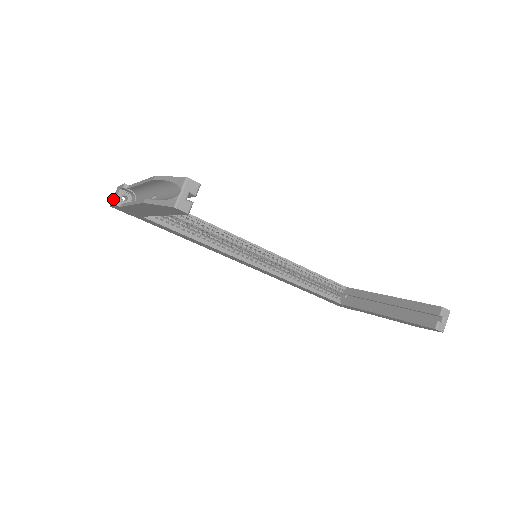
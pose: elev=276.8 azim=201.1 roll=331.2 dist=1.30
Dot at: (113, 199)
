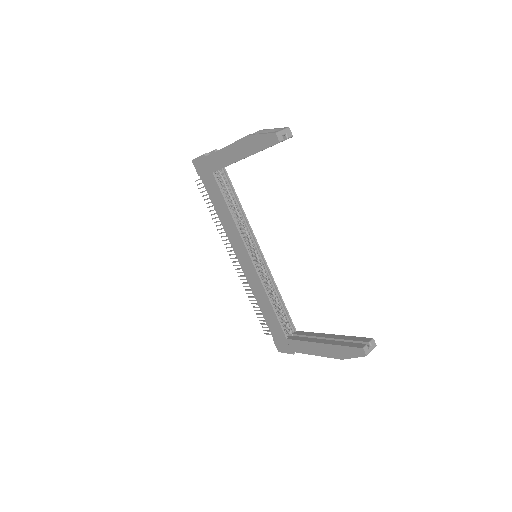
Dot at: occluded
